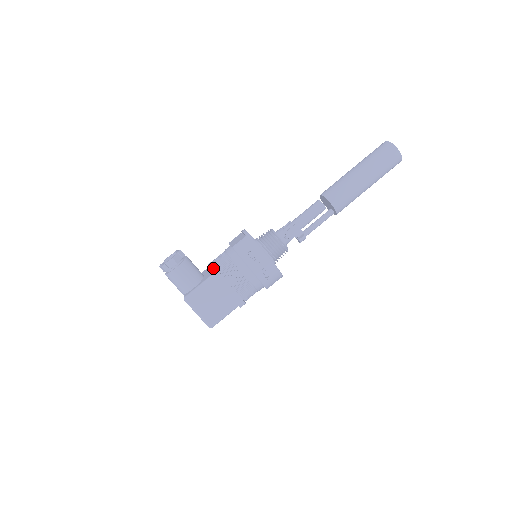
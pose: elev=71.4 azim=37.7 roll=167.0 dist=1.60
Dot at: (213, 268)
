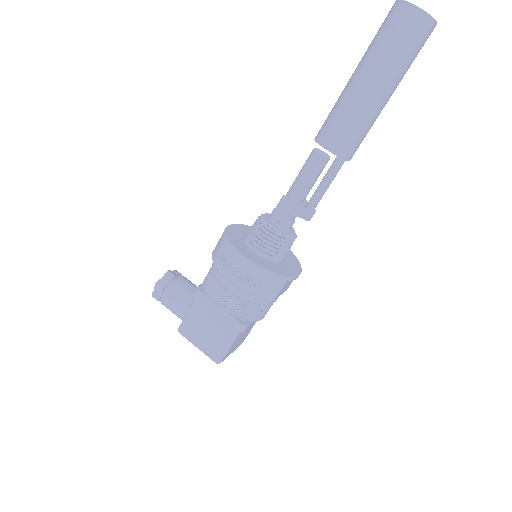
Dot at: (200, 285)
